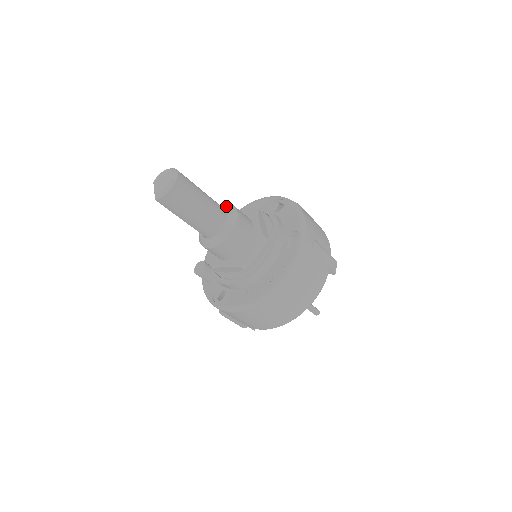
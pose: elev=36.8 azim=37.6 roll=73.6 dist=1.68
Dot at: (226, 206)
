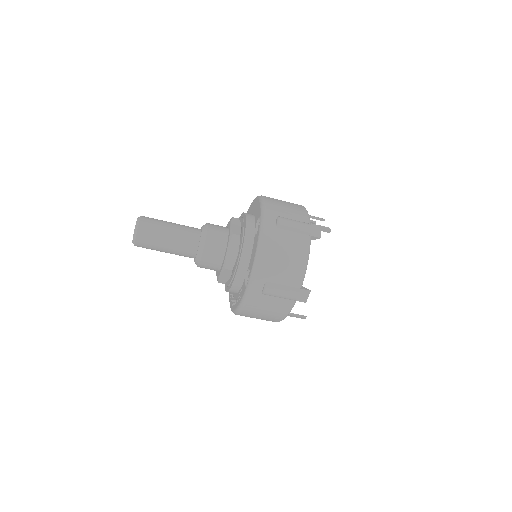
Dot at: (201, 234)
